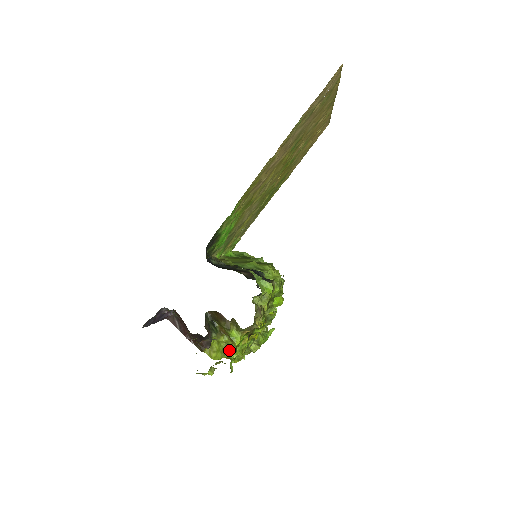
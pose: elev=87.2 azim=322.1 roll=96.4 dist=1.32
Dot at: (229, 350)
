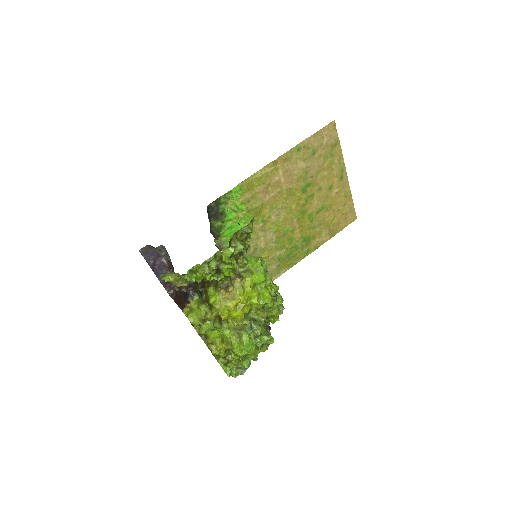
Dot at: (208, 327)
